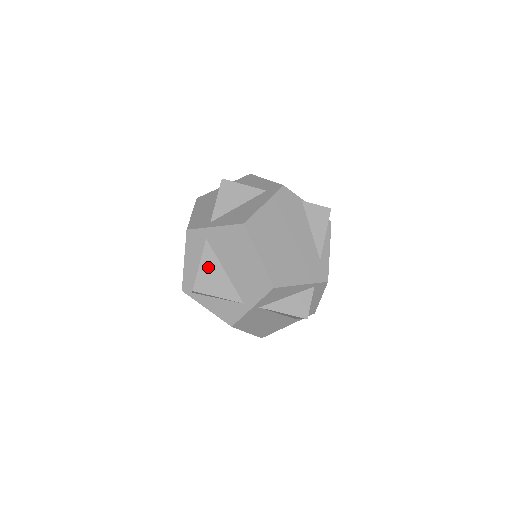
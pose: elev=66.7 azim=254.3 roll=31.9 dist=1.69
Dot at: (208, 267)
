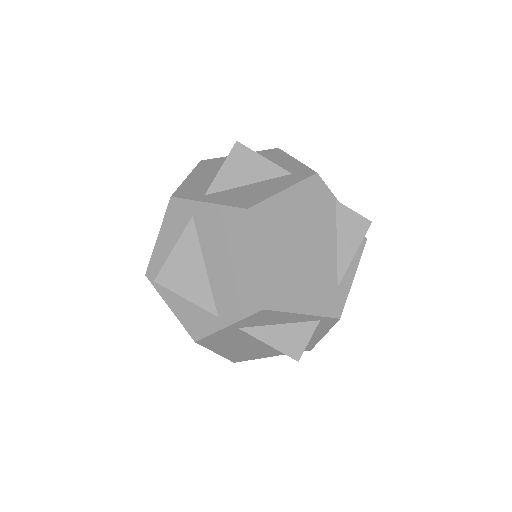
Dot at: (184, 255)
